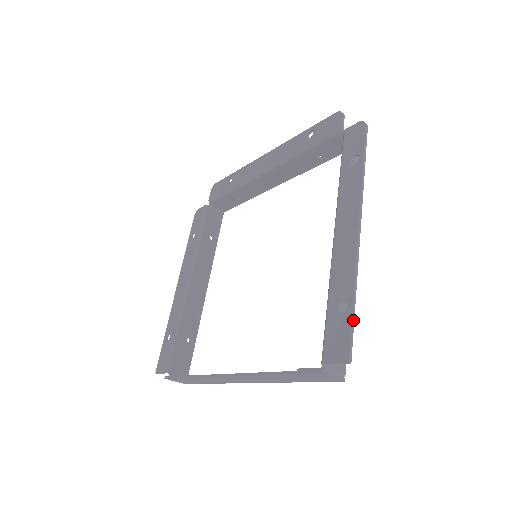
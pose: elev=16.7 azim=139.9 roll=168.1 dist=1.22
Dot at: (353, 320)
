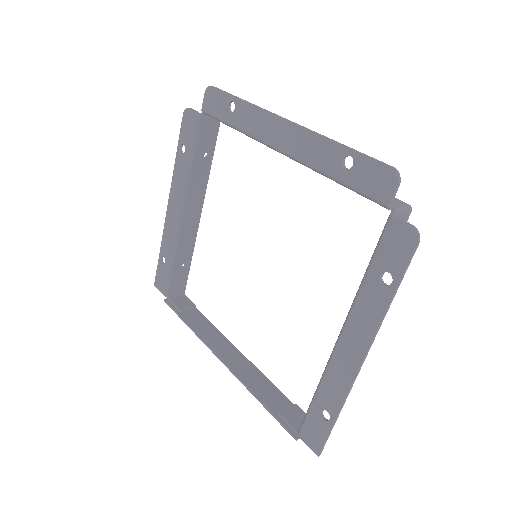
Dot at: occluded
